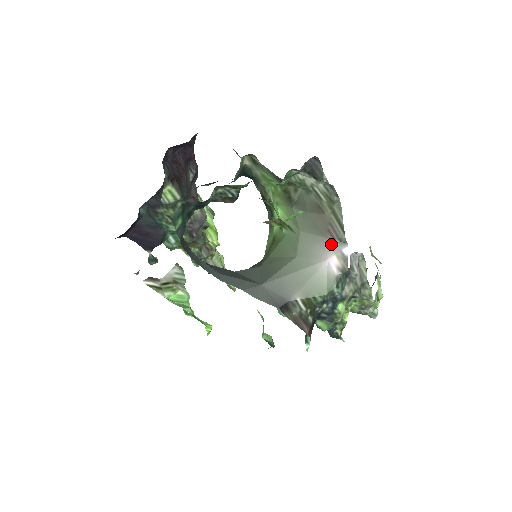
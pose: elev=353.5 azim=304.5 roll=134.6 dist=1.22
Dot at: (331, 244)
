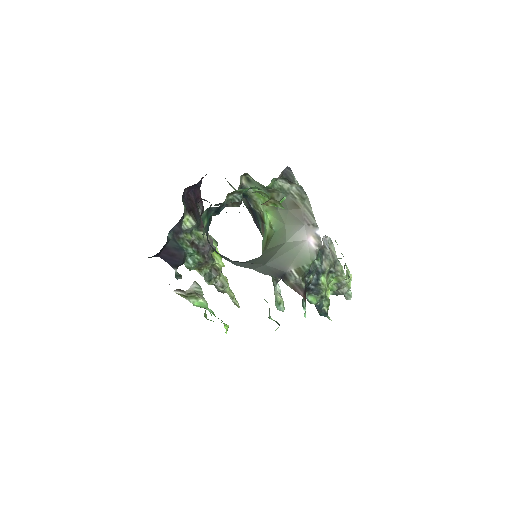
Dot at: (308, 229)
